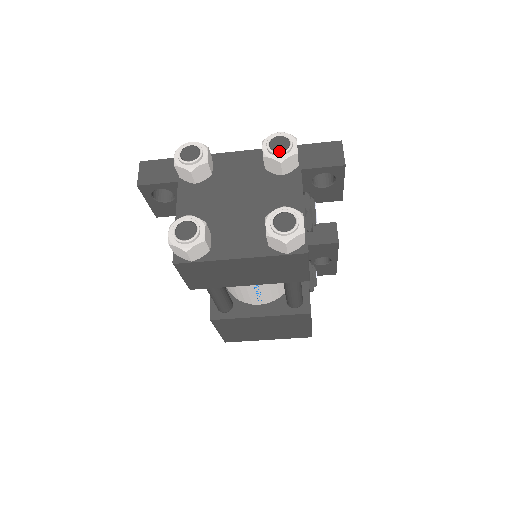
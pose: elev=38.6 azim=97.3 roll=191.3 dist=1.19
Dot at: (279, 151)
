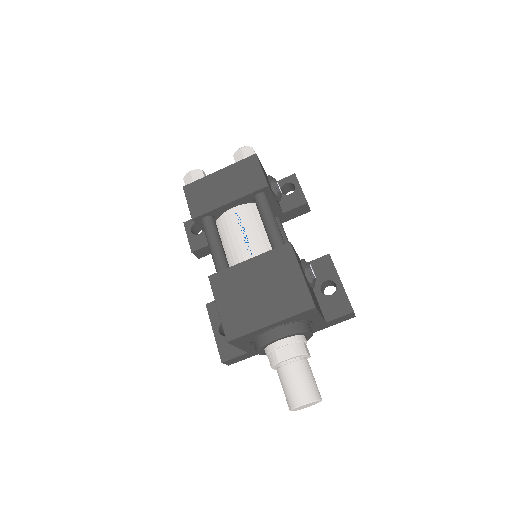
Dot at: occluded
